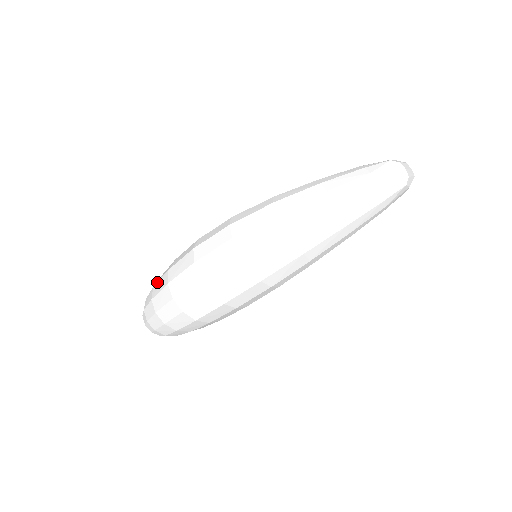
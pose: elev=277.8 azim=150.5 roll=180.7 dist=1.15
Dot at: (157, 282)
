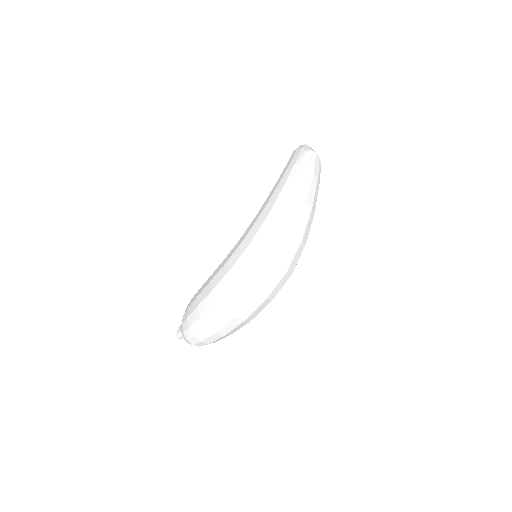
Dot at: (206, 313)
